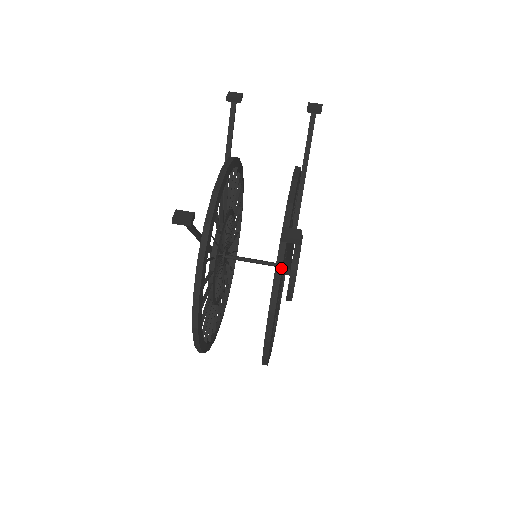
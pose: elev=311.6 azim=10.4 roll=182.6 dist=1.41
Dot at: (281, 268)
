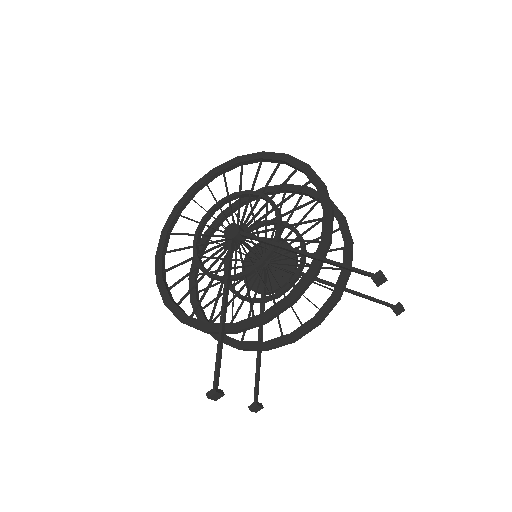
Dot at: (245, 350)
